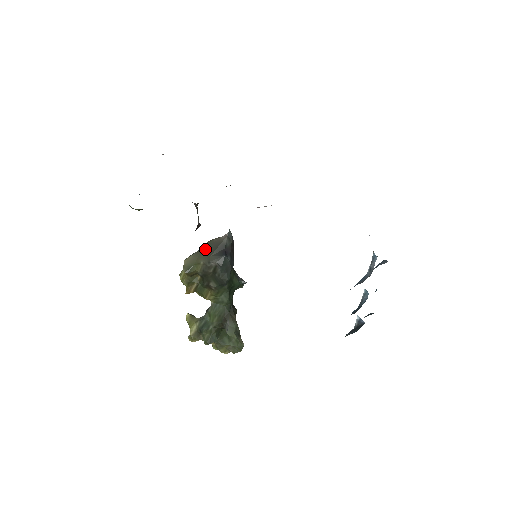
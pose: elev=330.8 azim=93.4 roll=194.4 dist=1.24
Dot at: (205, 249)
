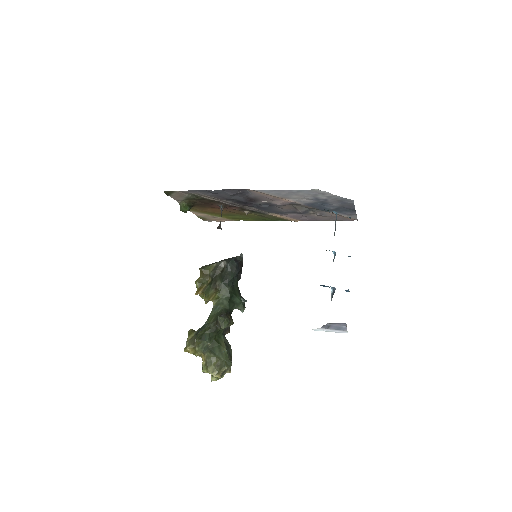
Dot at: occluded
